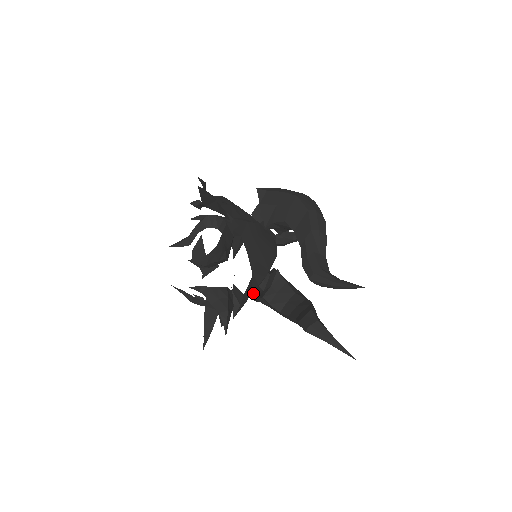
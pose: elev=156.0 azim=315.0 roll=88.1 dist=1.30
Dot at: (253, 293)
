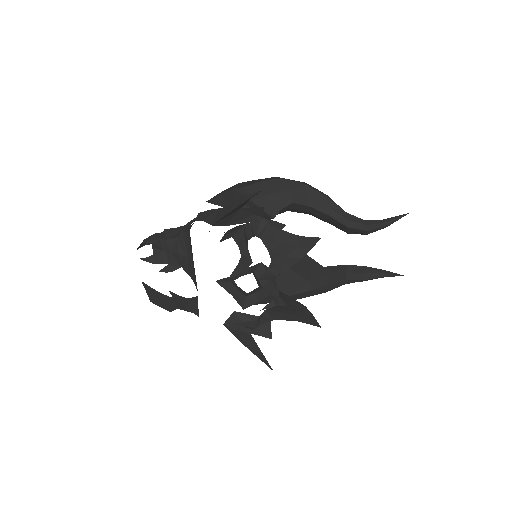
Dot at: (328, 272)
